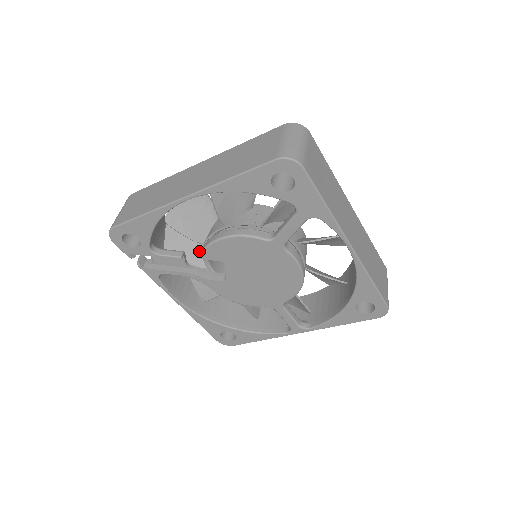
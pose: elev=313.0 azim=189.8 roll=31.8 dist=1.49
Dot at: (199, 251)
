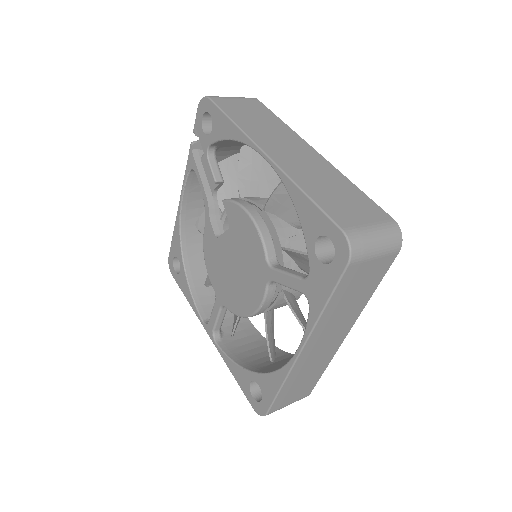
Dot at: (236, 196)
